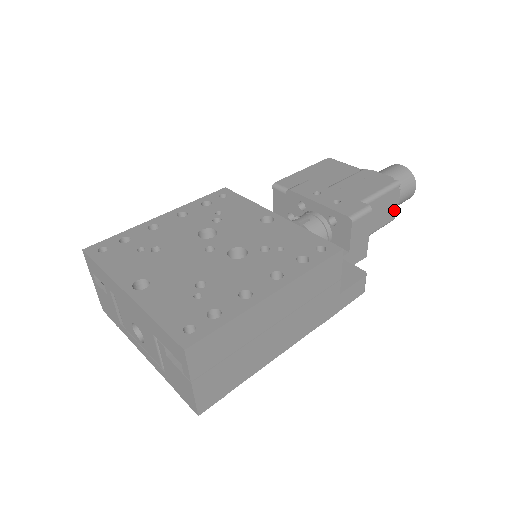
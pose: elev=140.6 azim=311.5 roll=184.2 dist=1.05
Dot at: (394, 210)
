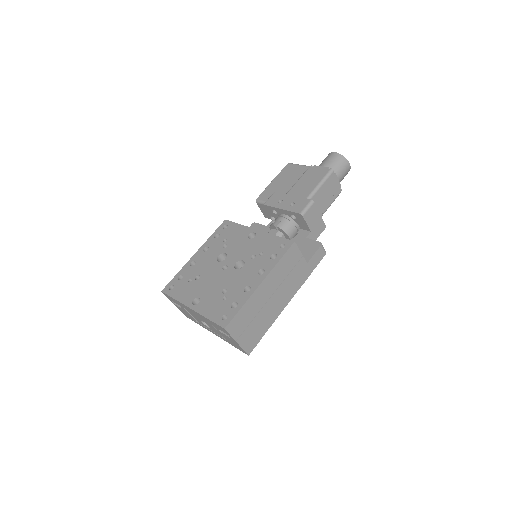
Dot at: (338, 186)
